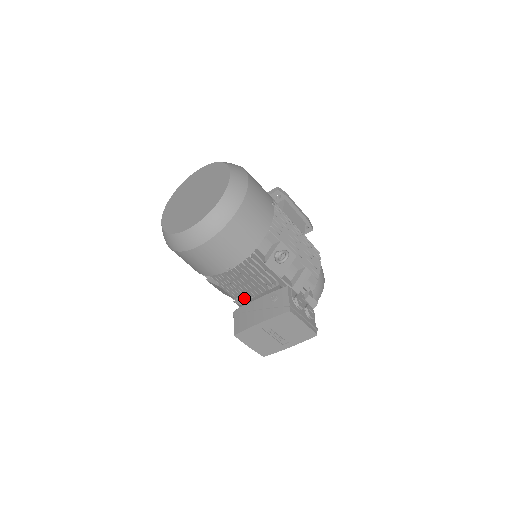
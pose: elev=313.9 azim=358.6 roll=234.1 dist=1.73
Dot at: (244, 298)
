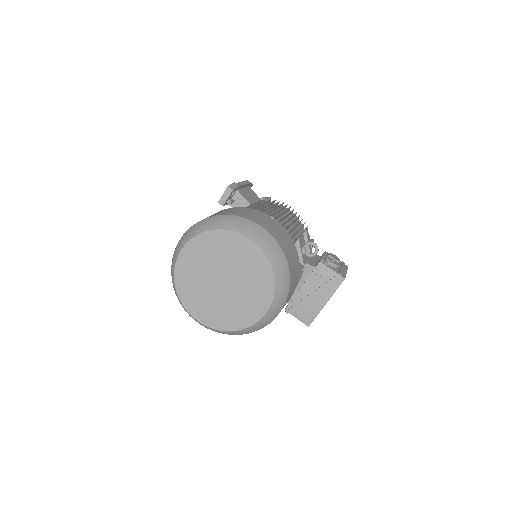
Dot at: occluded
